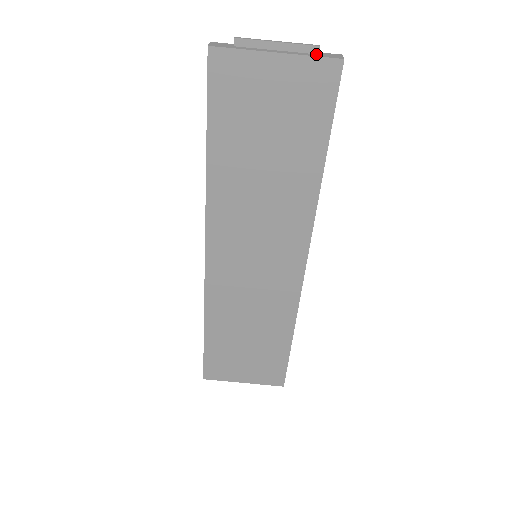
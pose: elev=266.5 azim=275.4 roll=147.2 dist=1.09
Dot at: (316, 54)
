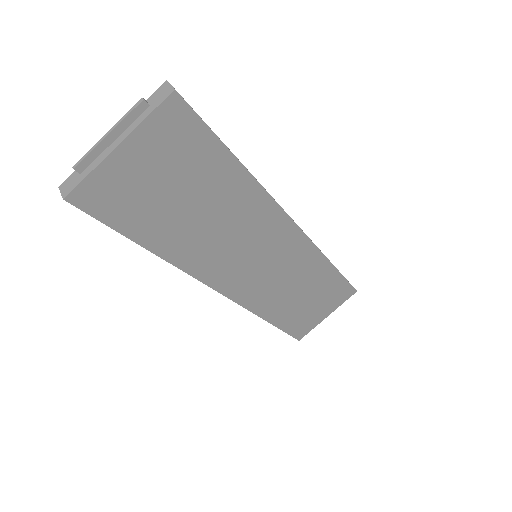
Dot at: (148, 108)
